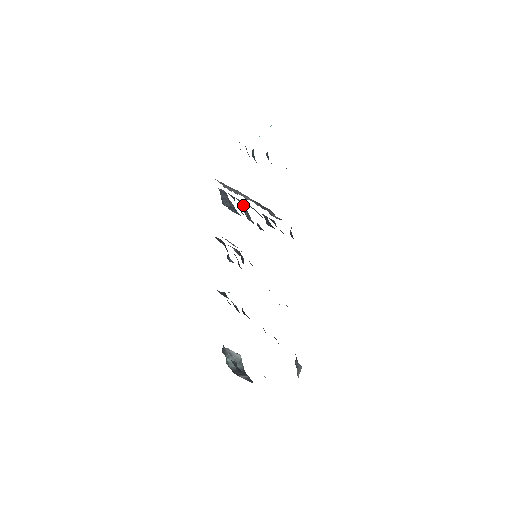
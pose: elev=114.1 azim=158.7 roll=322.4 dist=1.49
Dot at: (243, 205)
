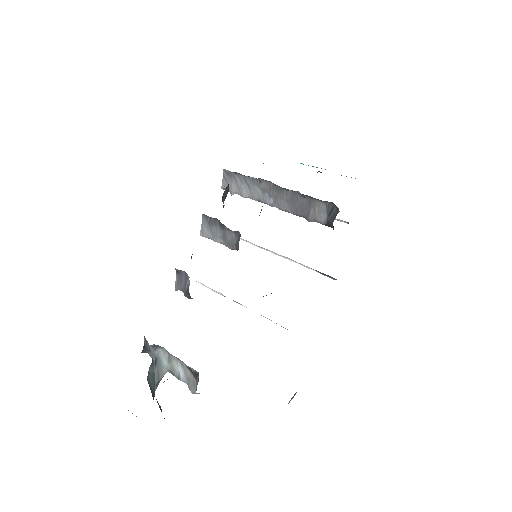
Dot at: occluded
